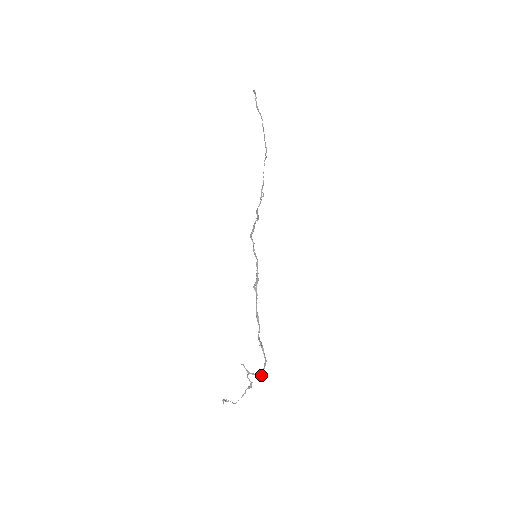
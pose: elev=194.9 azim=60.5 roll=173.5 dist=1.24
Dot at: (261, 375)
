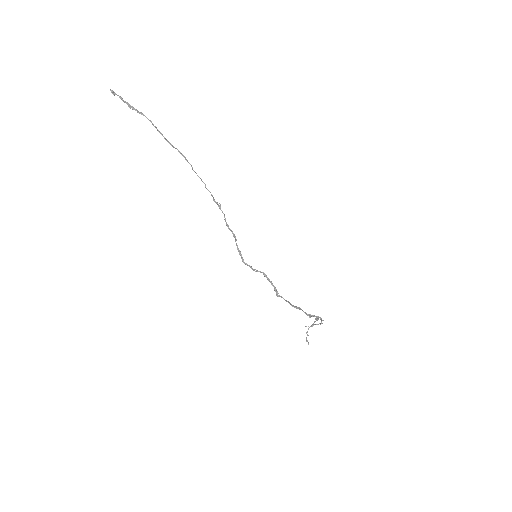
Dot at: occluded
